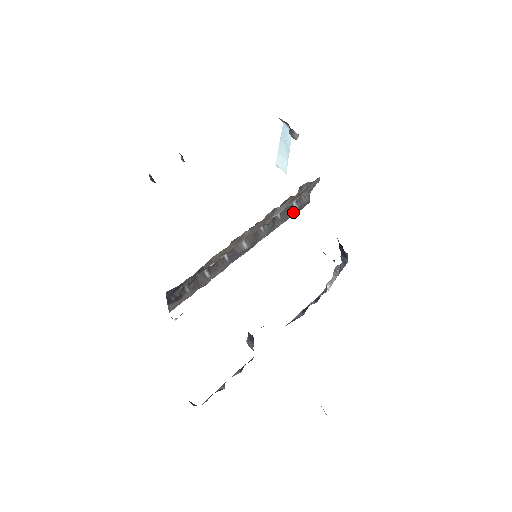
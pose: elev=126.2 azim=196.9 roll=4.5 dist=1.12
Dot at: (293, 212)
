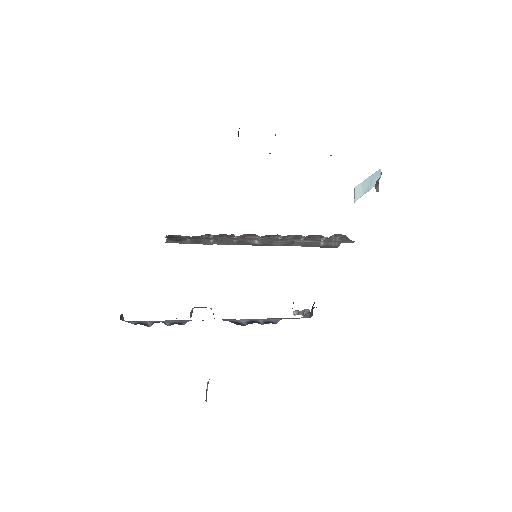
Dot at: (316, 245)
